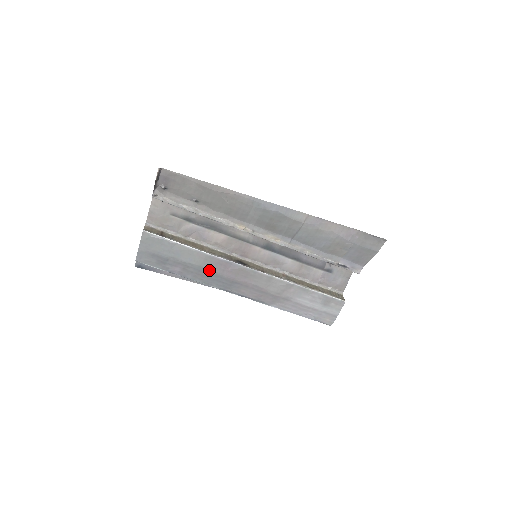
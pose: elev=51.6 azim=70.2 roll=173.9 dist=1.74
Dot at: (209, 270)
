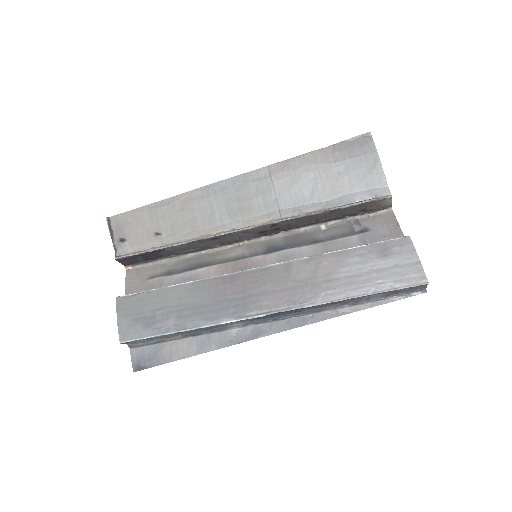
Dot at: (207, 299)
